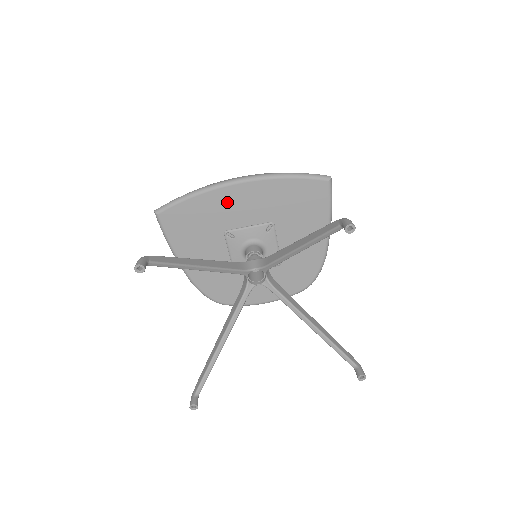
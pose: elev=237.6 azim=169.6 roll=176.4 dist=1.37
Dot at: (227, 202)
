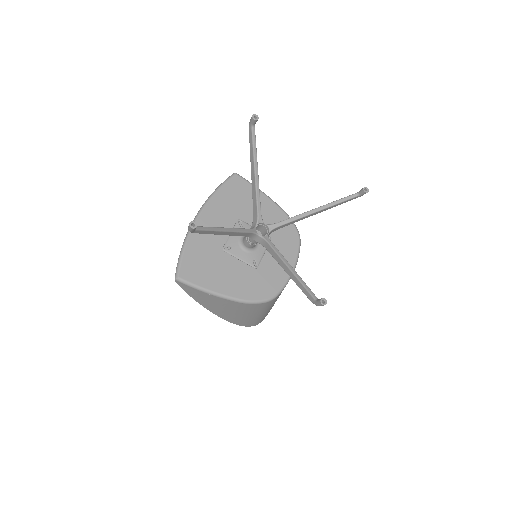
Dot at: occluded
